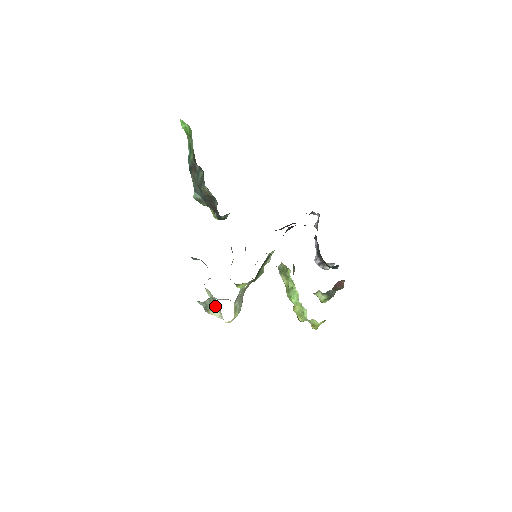
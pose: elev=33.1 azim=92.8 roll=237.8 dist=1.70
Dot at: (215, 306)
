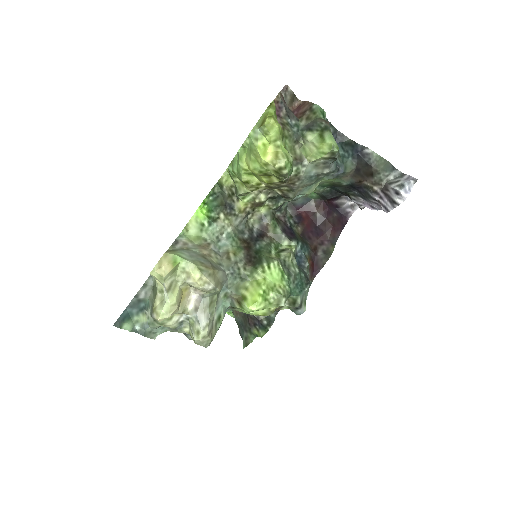
Dot at: (158, 288)
